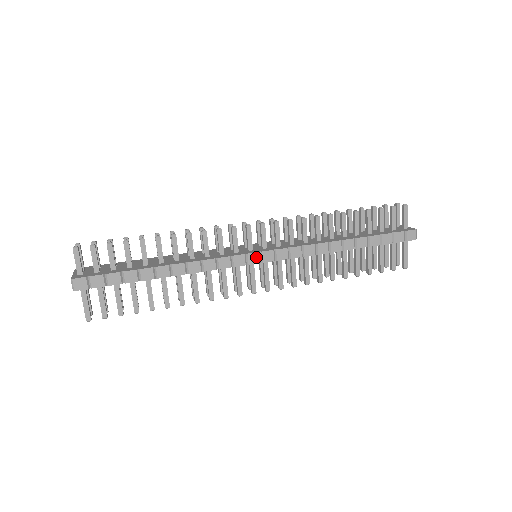
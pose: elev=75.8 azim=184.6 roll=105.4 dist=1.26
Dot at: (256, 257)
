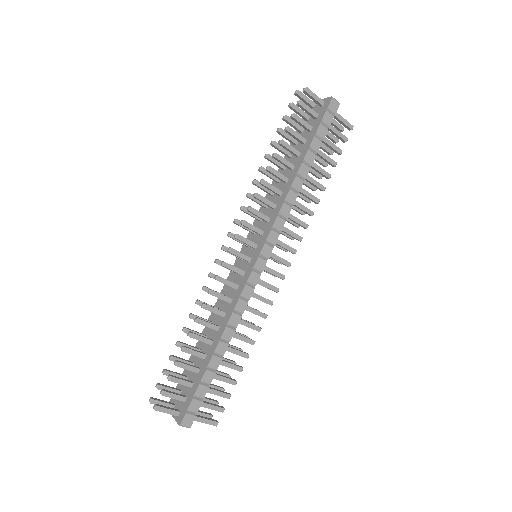
Dot at: (260, 262)
